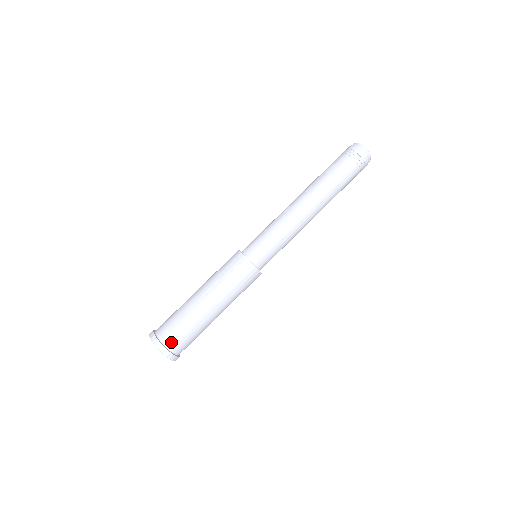
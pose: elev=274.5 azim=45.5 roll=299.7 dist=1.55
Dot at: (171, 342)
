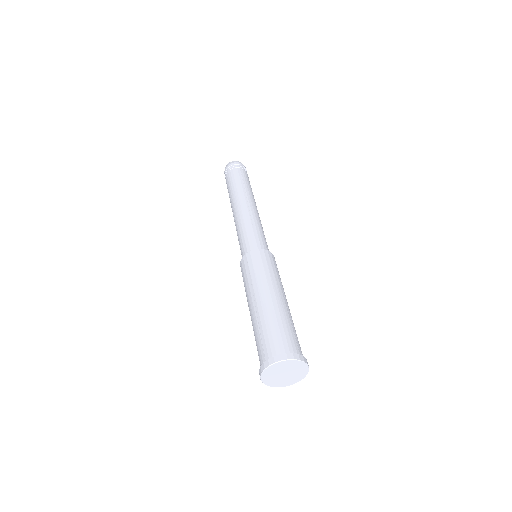
Dot at: (276, 348)
